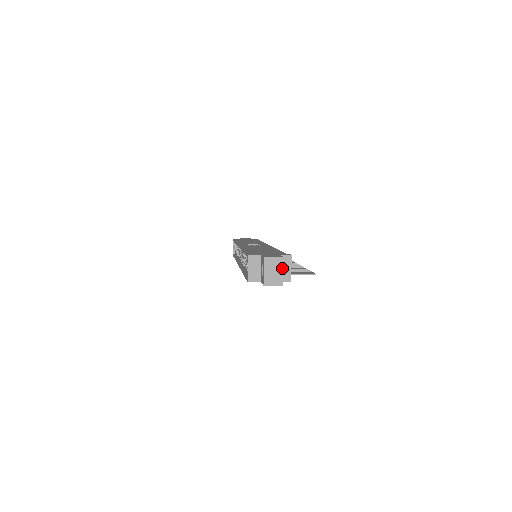
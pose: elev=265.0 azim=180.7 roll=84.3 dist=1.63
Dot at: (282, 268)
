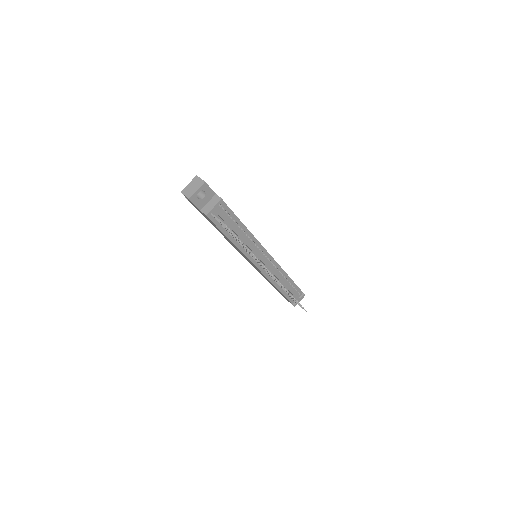
Dot at: (199, 188)
